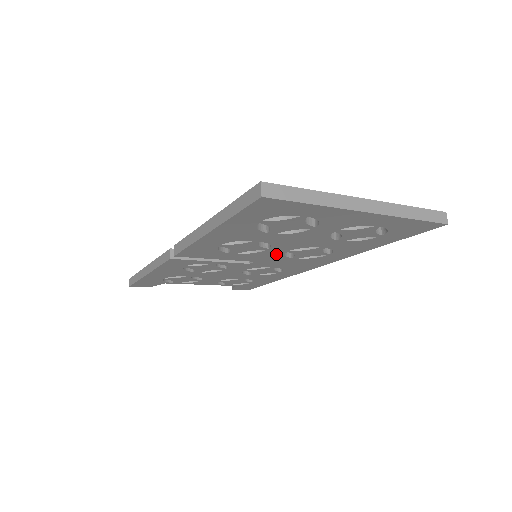
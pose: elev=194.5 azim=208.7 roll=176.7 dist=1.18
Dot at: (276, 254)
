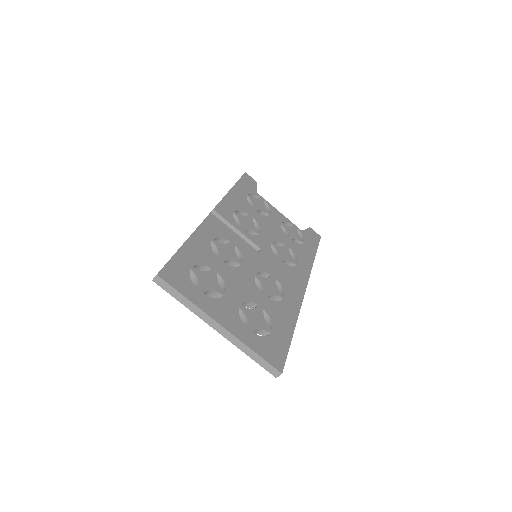
Dot at: occluded
